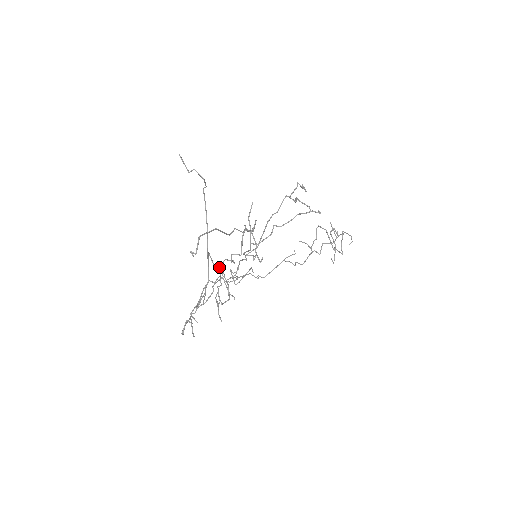
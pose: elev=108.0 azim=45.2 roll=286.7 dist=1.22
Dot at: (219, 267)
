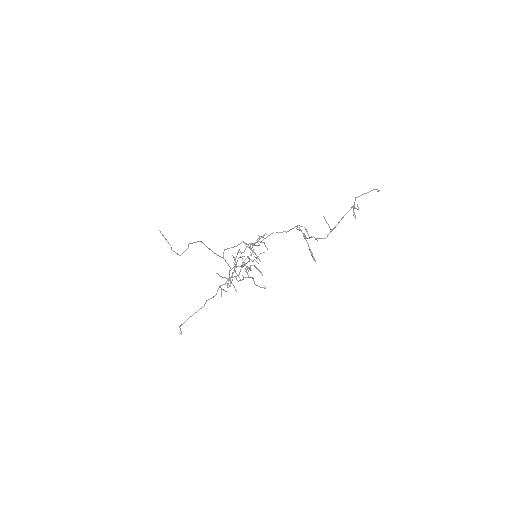
Dot at: occluded
